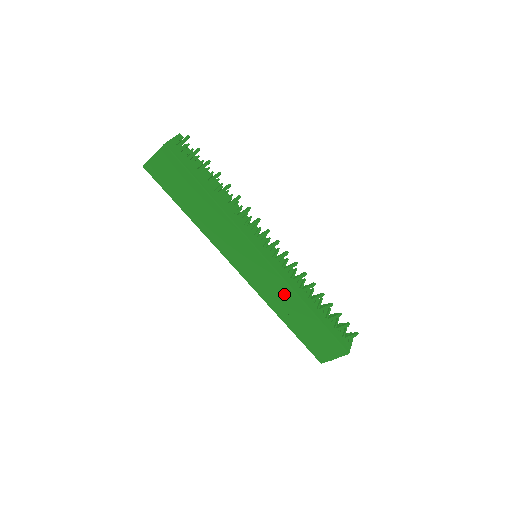
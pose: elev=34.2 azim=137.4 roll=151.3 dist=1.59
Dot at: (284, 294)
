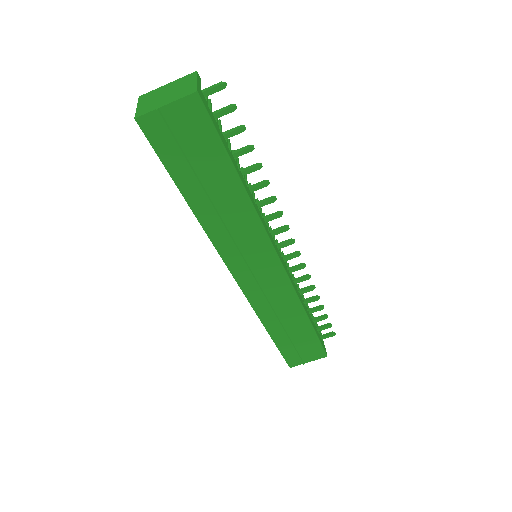
Dot at: (285, 302)
